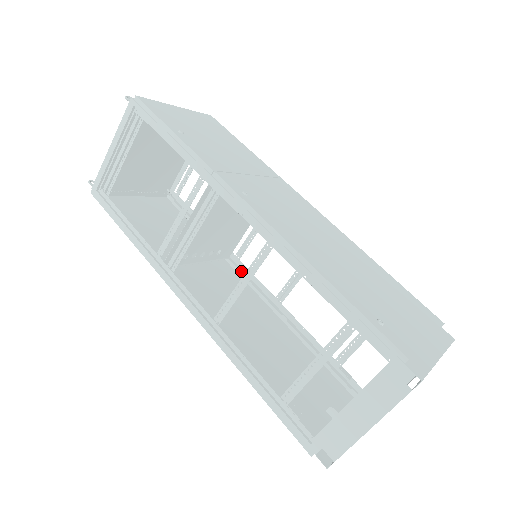
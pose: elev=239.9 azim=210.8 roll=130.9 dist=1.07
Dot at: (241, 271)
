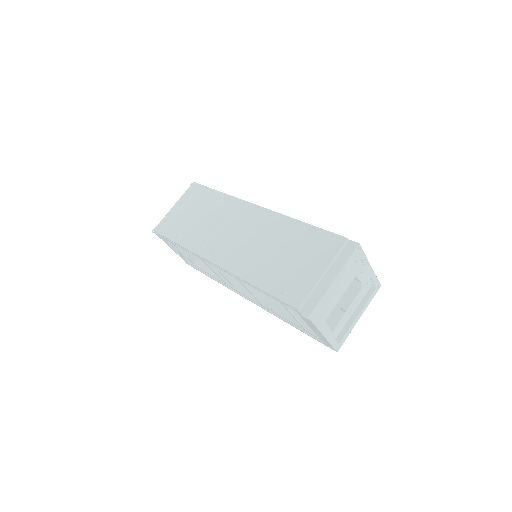
Dot at: occluded
